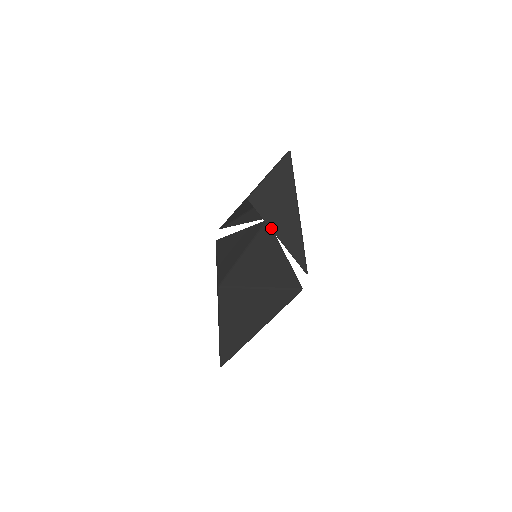
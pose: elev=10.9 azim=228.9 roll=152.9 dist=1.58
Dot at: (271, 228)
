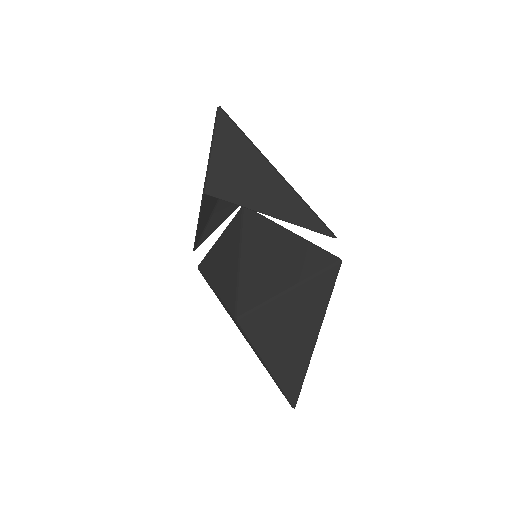
Dot at: (256, 210)
